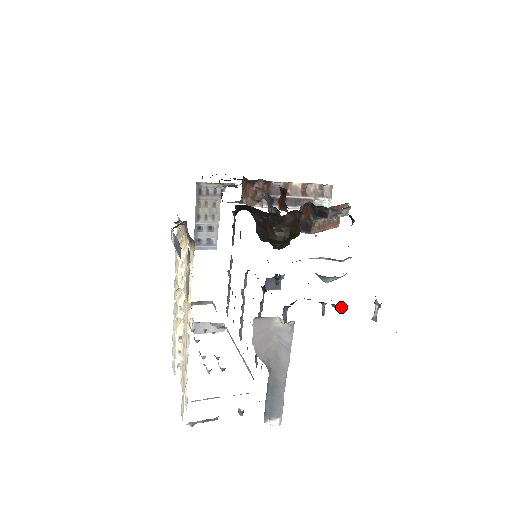
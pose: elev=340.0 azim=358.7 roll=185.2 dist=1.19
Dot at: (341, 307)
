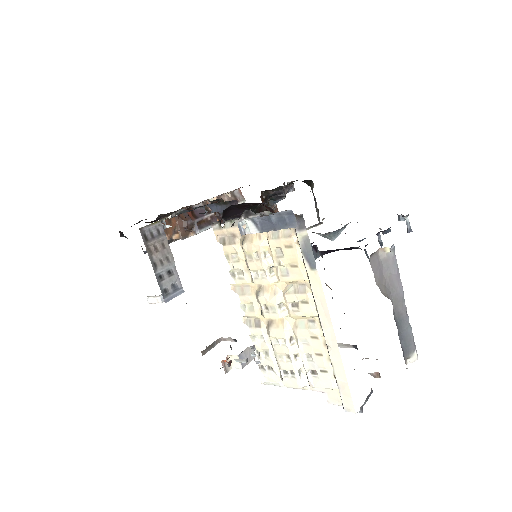
Dot at: (390, 230)
